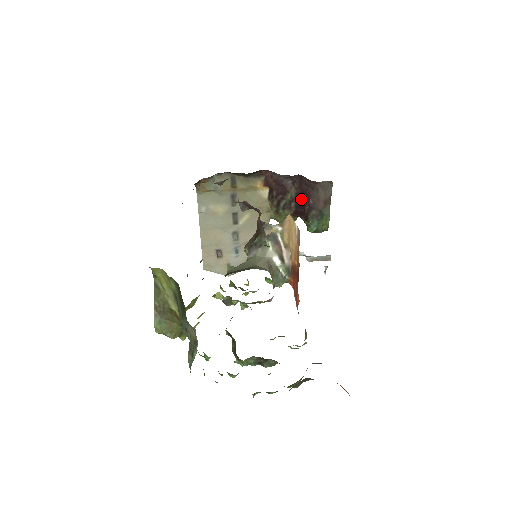
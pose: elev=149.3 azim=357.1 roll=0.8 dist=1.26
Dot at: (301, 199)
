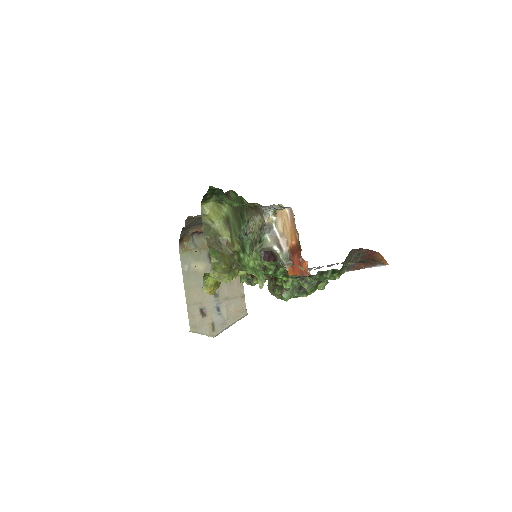
Dot at: occluded
